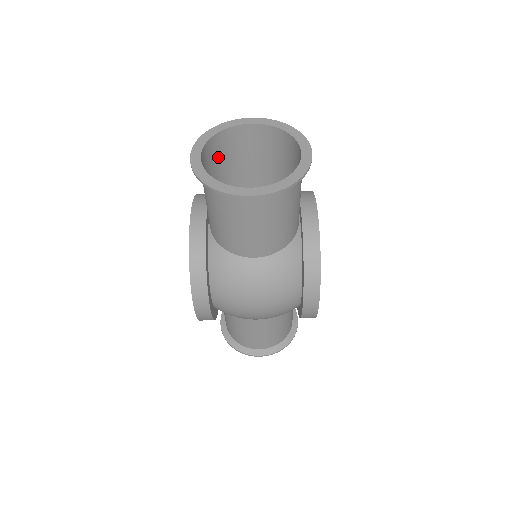
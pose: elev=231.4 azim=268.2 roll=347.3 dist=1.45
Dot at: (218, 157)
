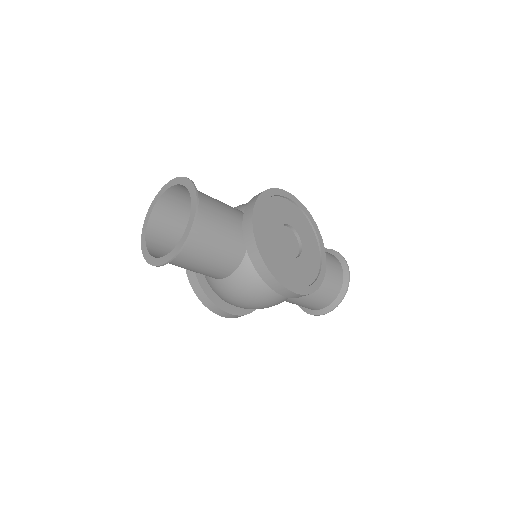
Dot at: (171, 216)
